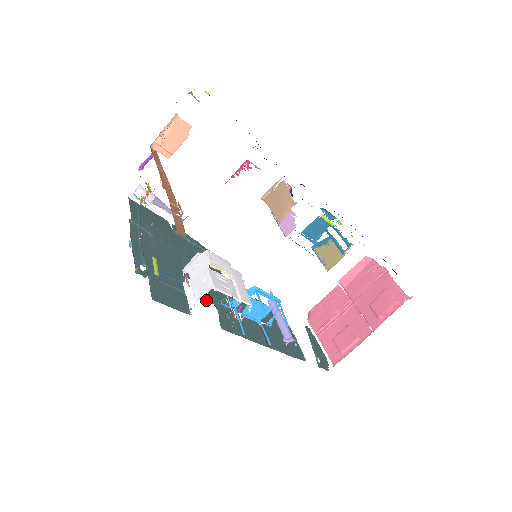
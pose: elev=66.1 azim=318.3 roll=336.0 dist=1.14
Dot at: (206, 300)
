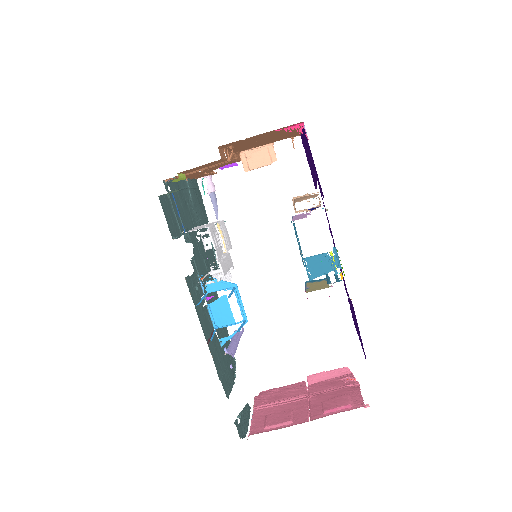
Dot at: (191, 261)
